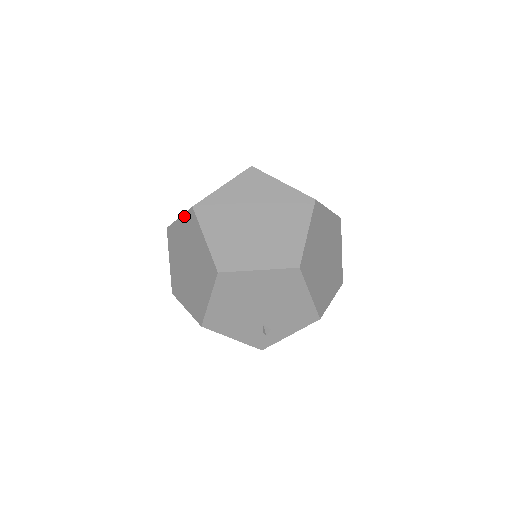
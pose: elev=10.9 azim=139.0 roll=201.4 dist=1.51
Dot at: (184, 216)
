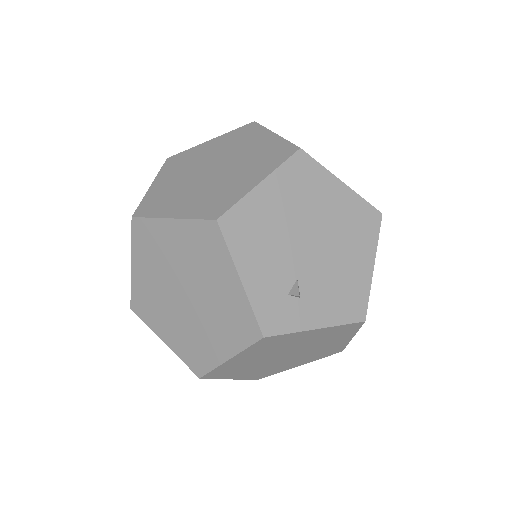
Dot at: (228, 133)
